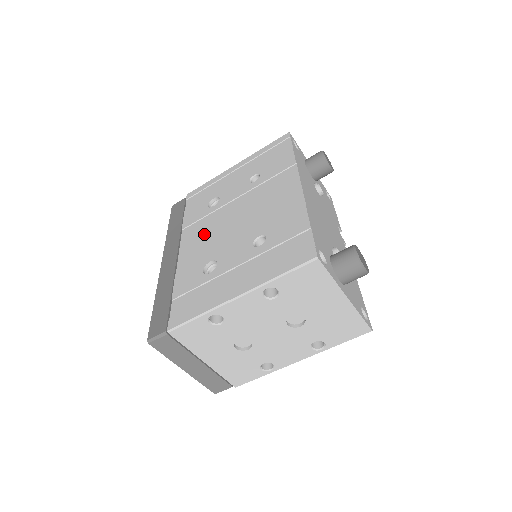
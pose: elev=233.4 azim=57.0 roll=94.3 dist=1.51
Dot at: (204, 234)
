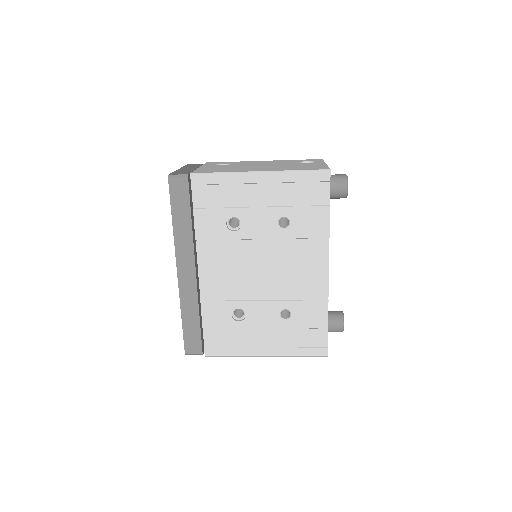
Dot at: (227, 267)
